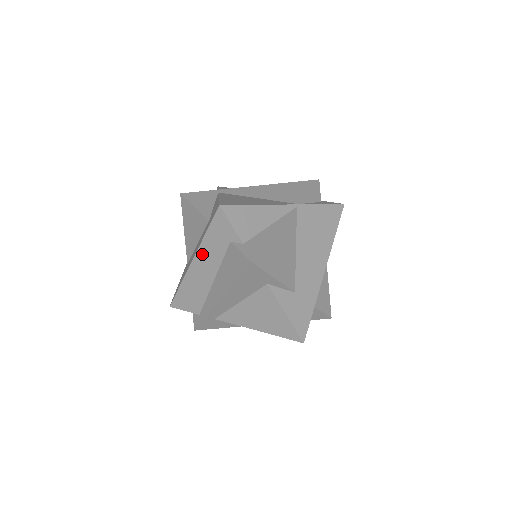
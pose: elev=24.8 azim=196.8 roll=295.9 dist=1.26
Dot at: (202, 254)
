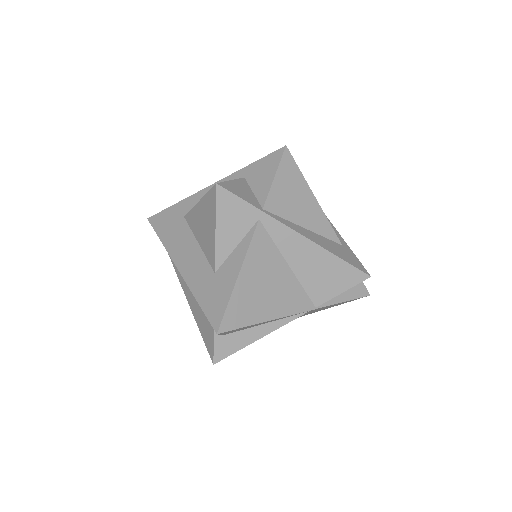
Dot at: occluded
